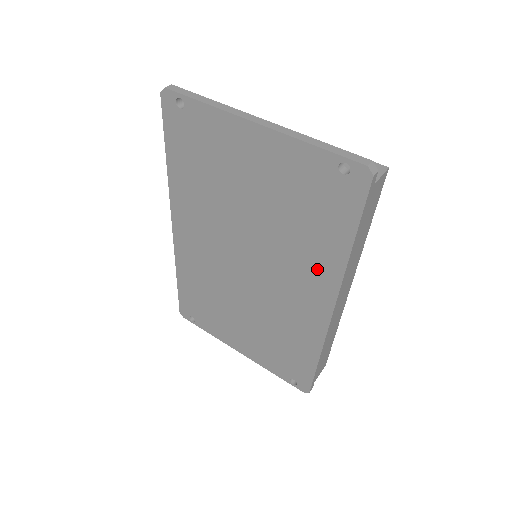
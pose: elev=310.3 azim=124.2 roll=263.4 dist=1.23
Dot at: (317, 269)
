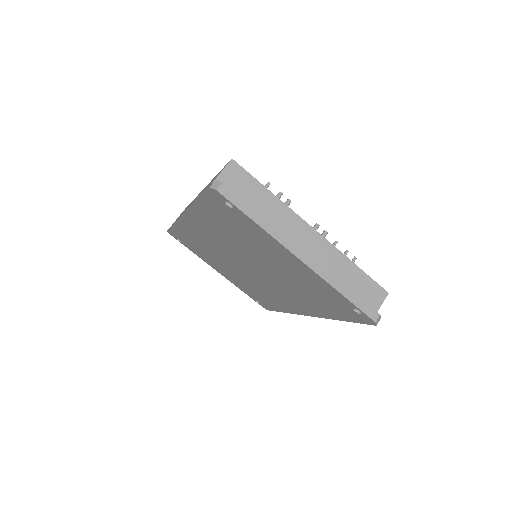
Dot at: (307, 305)
